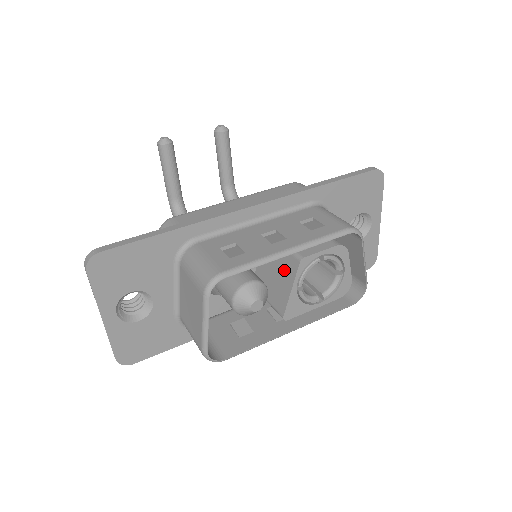
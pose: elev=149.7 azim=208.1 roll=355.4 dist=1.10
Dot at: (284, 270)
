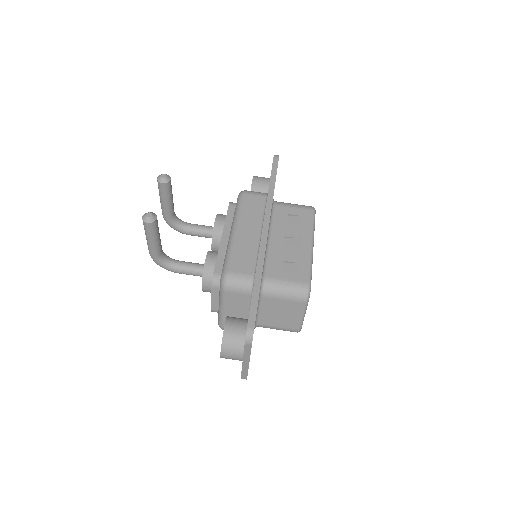
Dot at: occluded
